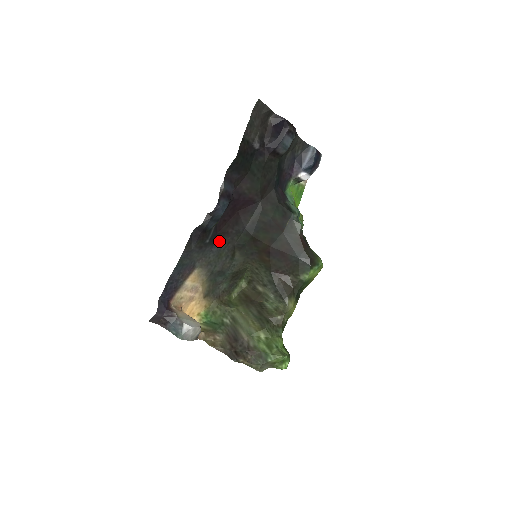
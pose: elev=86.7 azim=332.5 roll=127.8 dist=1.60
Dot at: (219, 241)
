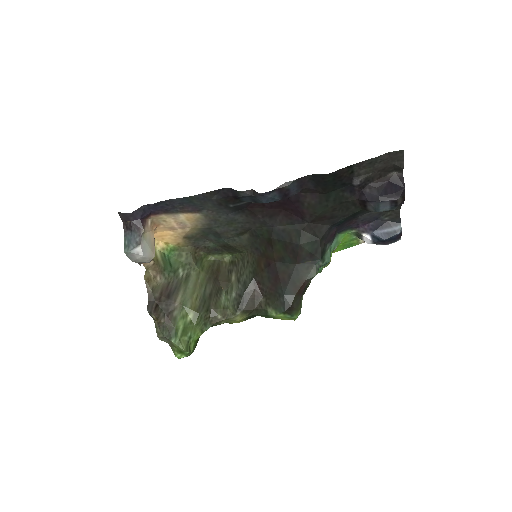
Dot at: (242, 214)
